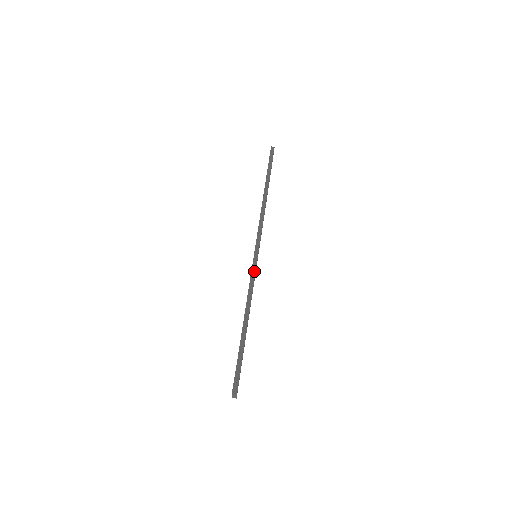
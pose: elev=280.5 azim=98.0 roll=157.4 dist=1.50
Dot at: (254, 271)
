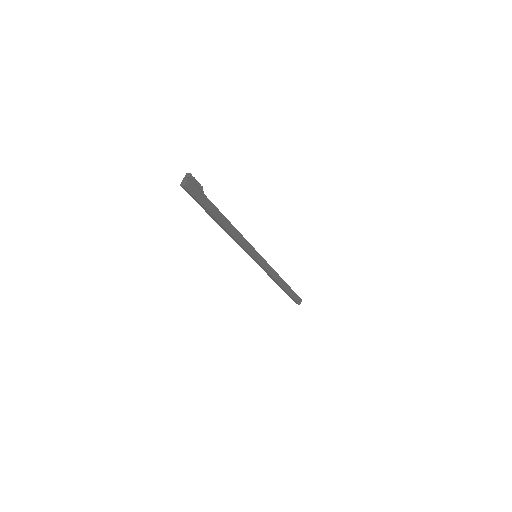
Dot at: (250, 246)
